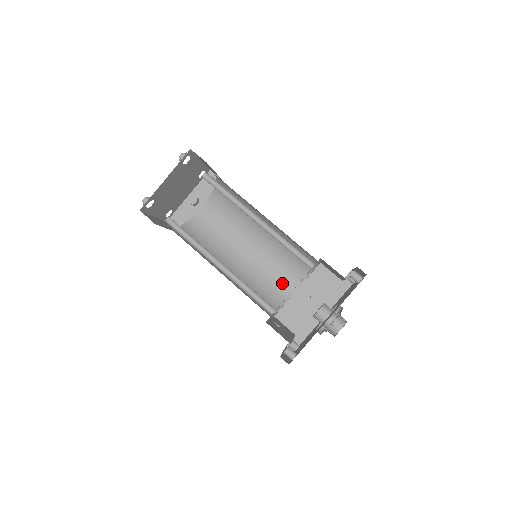
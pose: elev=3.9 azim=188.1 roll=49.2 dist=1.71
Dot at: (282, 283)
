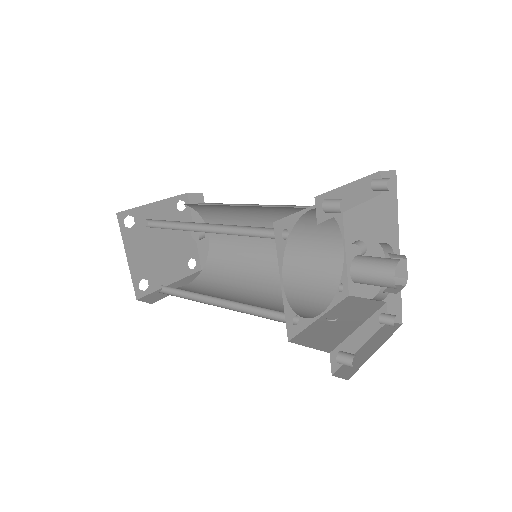
Dot at: (324, 252)
